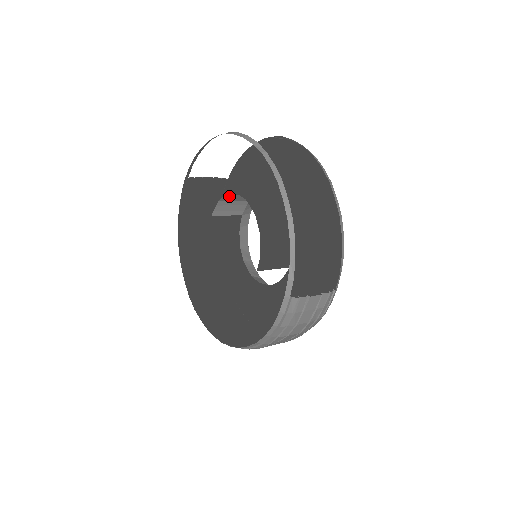
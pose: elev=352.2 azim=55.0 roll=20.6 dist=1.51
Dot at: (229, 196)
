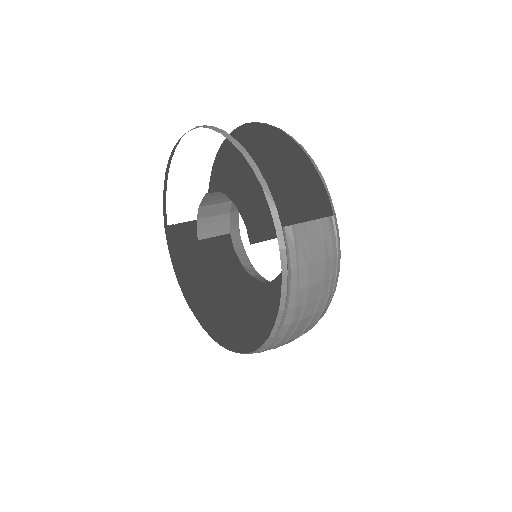
Dot at: (204, 209)
